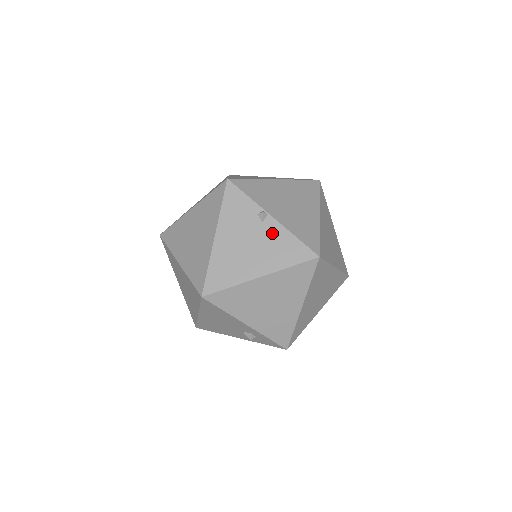
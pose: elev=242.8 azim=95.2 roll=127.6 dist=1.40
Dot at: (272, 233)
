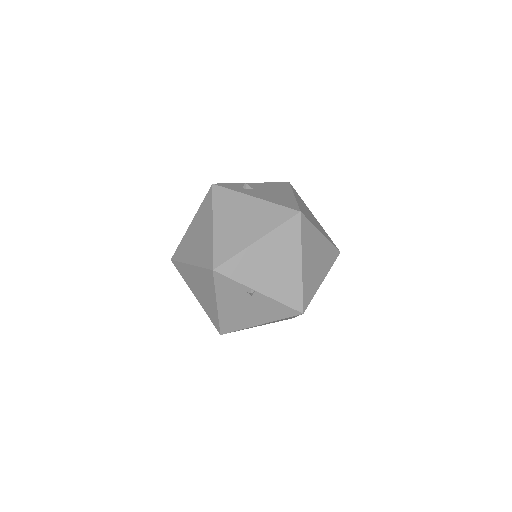
Dot at: (262, 302)
